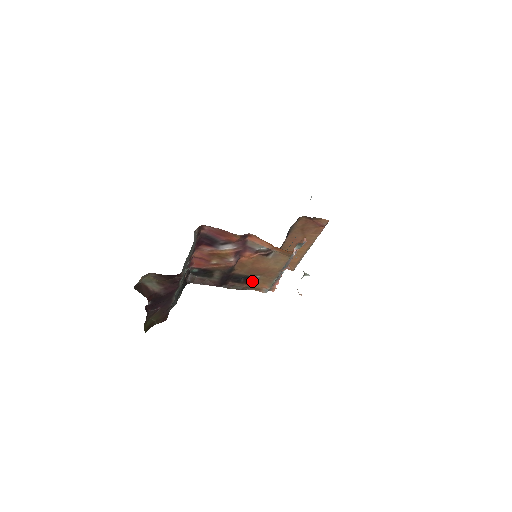
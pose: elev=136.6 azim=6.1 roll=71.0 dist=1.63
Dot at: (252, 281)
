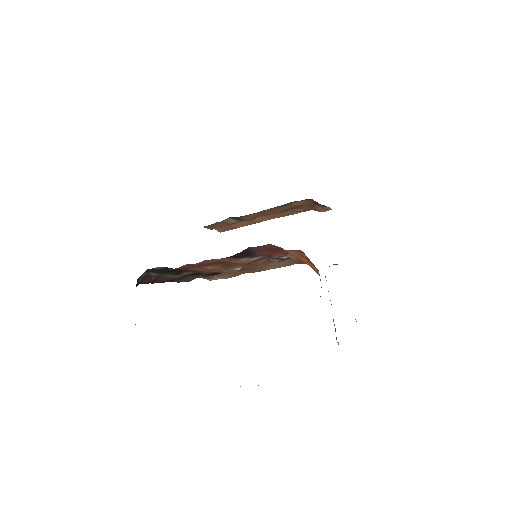
Dot at: (216, 274)
